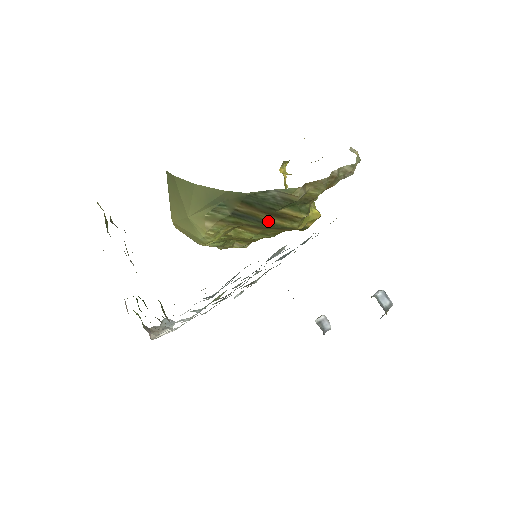
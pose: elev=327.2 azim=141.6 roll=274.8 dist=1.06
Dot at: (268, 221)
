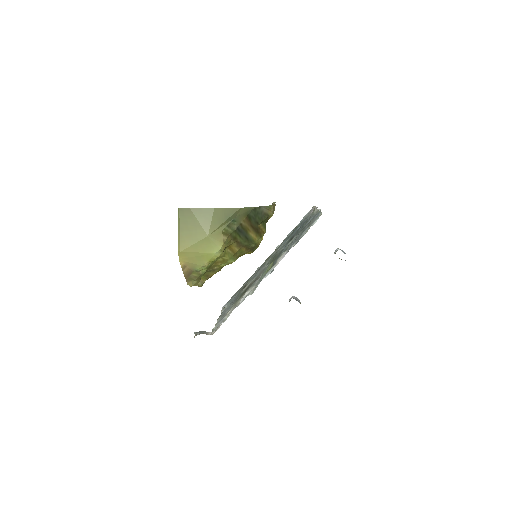
Dot at: (250, 236)
